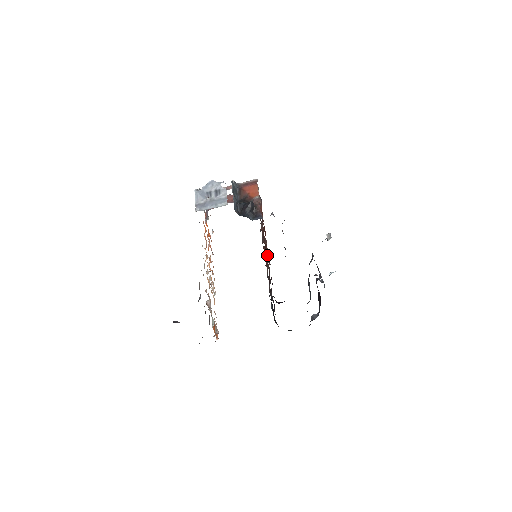
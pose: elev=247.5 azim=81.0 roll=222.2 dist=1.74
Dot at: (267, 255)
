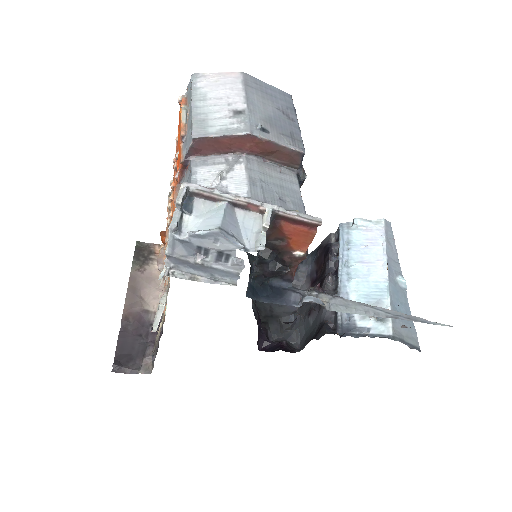
Dot at: occluded
